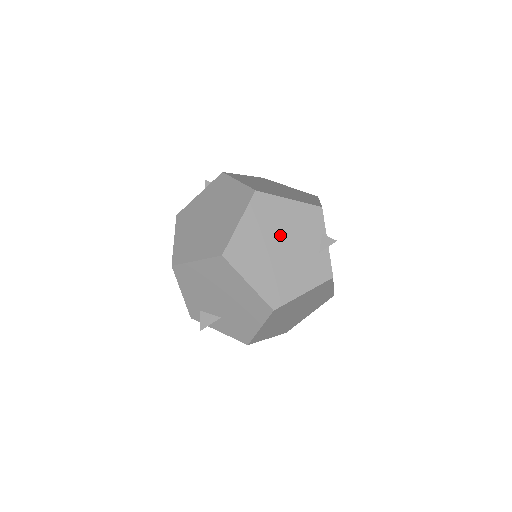
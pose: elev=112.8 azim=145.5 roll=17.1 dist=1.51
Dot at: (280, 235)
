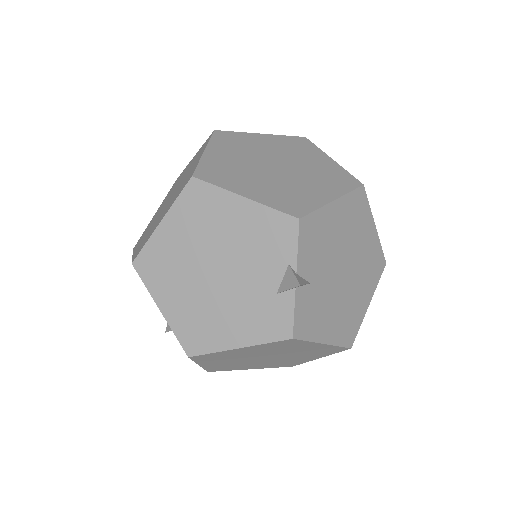
Dot at: (217, 252)
